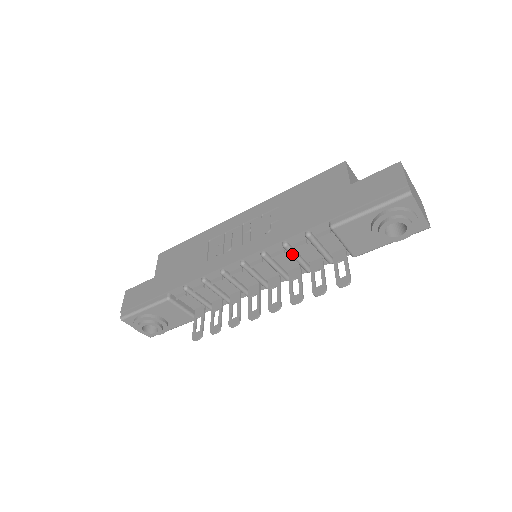
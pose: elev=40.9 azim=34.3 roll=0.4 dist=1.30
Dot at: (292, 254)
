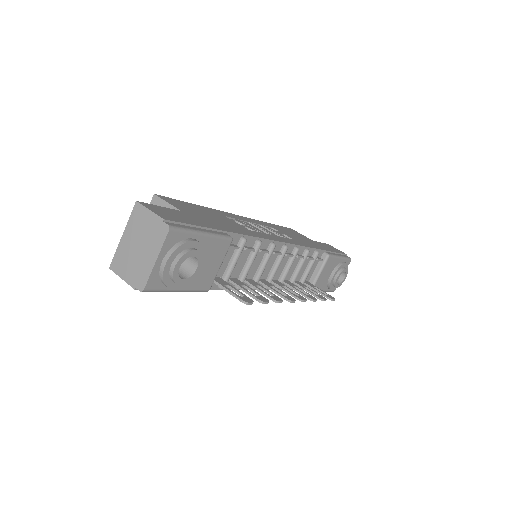
Dot at: occluded
